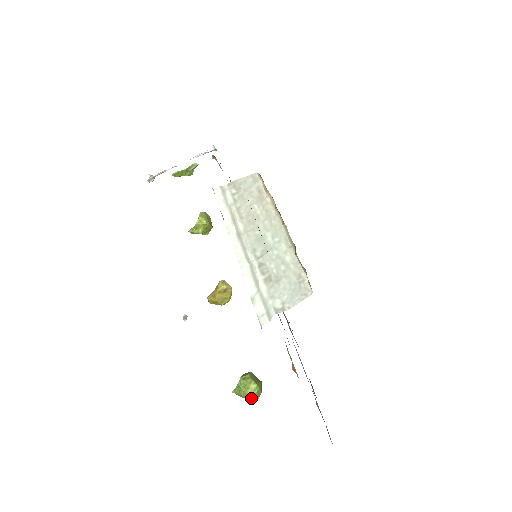
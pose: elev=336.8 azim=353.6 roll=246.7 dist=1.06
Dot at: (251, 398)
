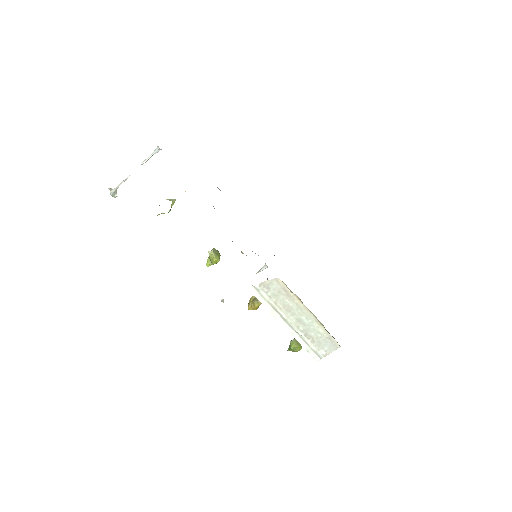
Dot at: occluded
